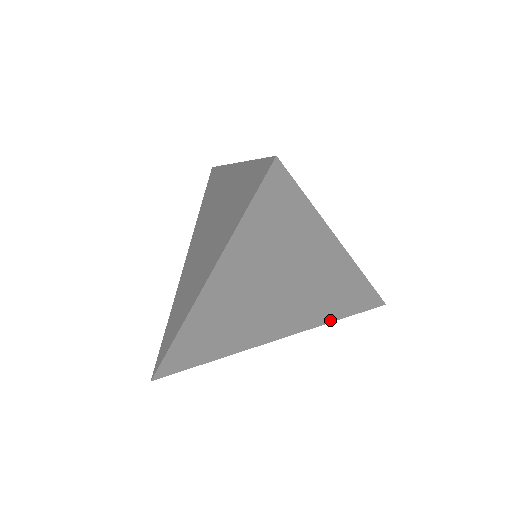
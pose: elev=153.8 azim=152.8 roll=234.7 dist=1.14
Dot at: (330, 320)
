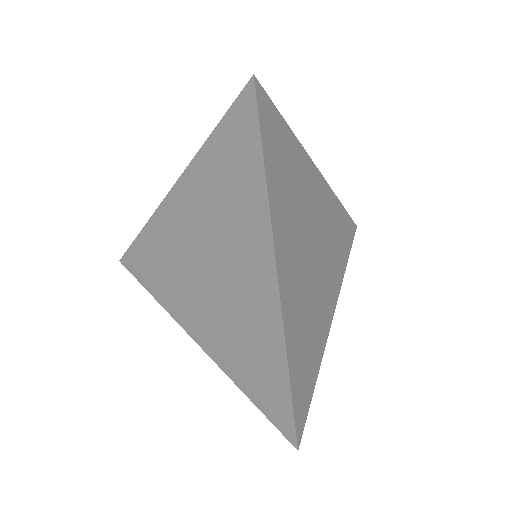
Dot at: (345, 265)
